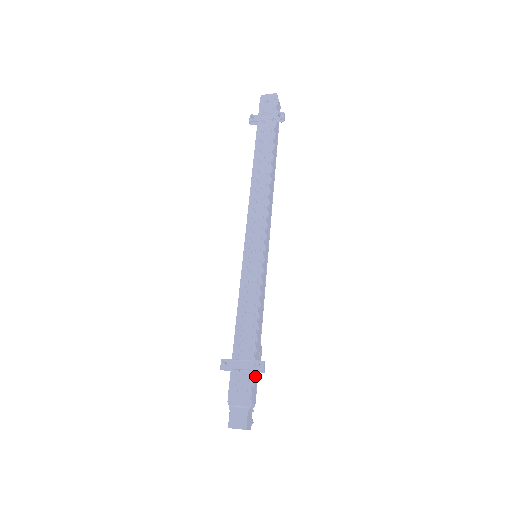
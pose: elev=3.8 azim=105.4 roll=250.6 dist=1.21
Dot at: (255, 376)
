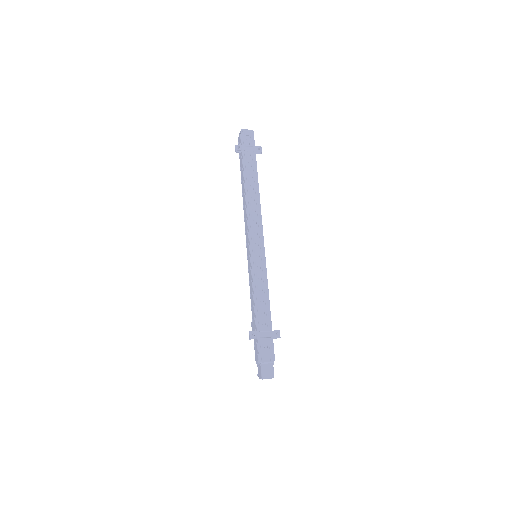
Dot at: occluded
